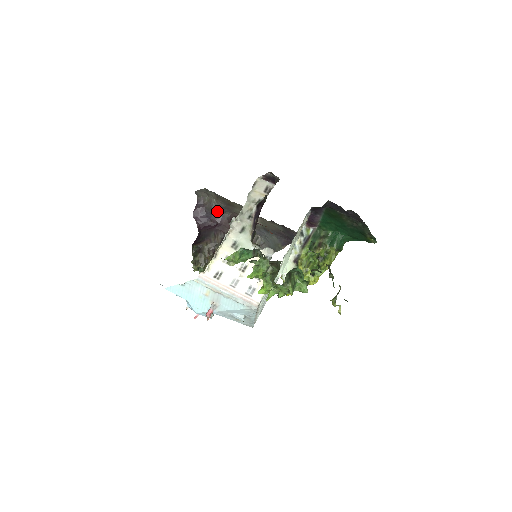
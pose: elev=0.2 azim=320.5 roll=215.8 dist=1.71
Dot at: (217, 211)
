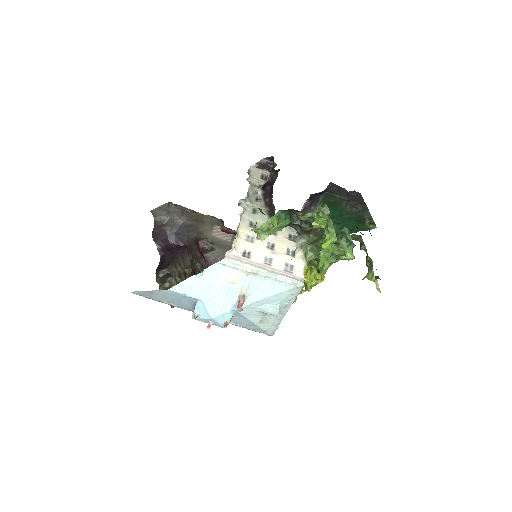
Dot at: (181, 230)
